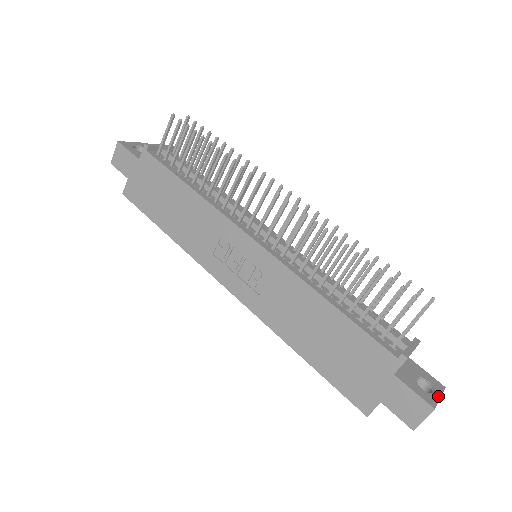
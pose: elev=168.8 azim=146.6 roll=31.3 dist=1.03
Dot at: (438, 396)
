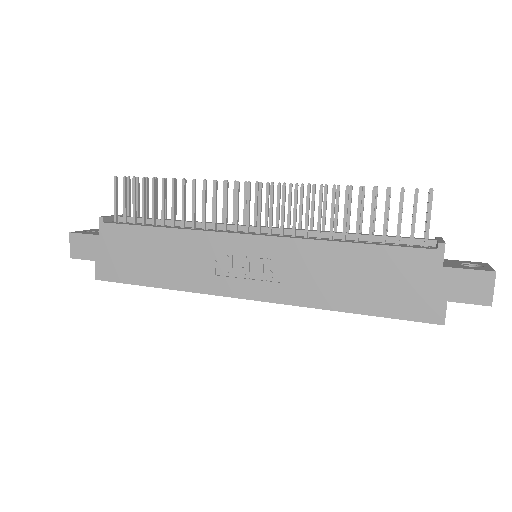
Dot at: (489, 267)
